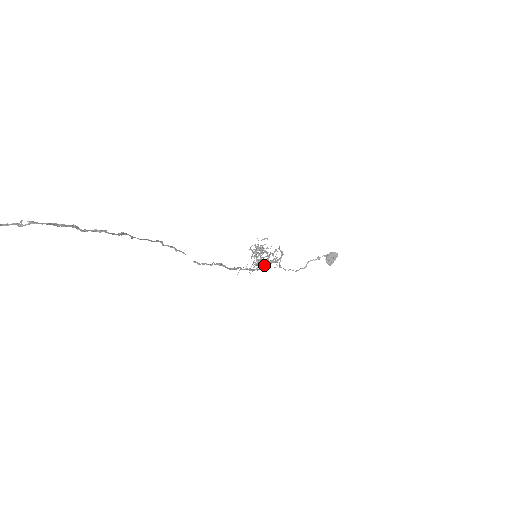
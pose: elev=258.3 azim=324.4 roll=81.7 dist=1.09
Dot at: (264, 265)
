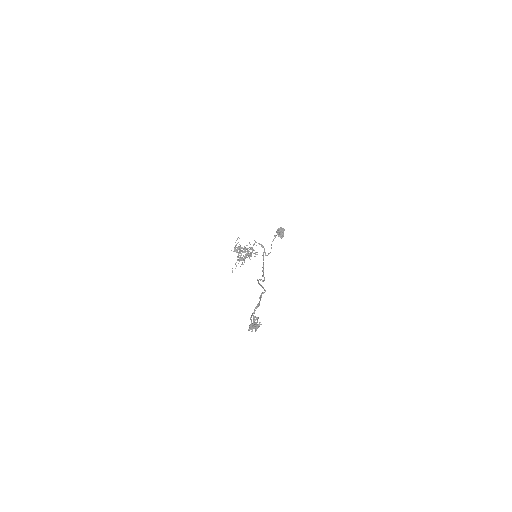
Dot at: (249, 258)
